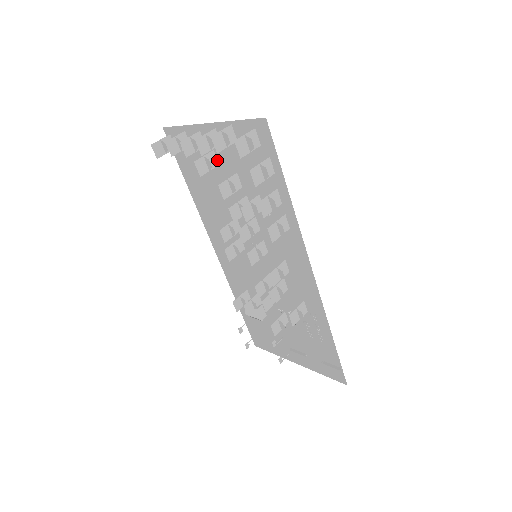
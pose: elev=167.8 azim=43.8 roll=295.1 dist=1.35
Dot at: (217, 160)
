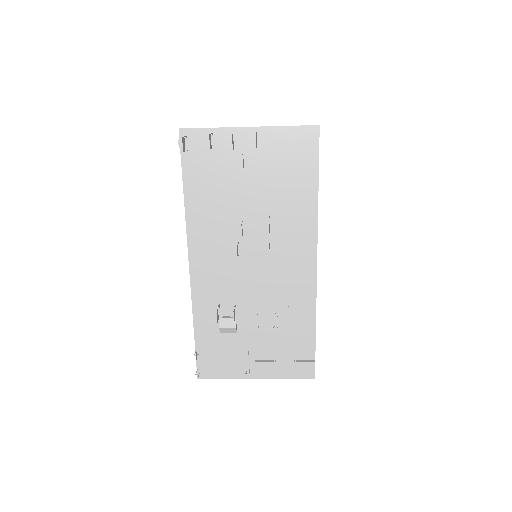
Dot at: occluded
